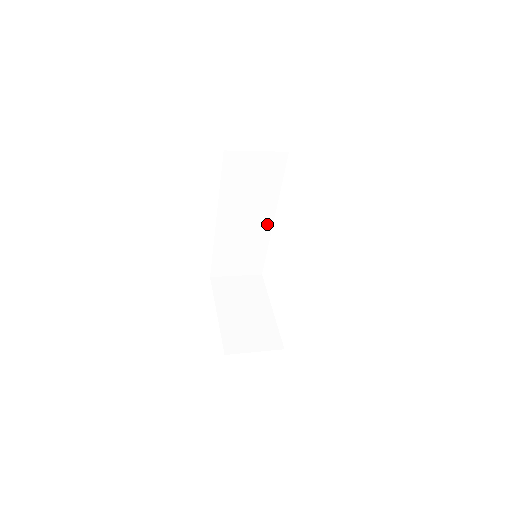
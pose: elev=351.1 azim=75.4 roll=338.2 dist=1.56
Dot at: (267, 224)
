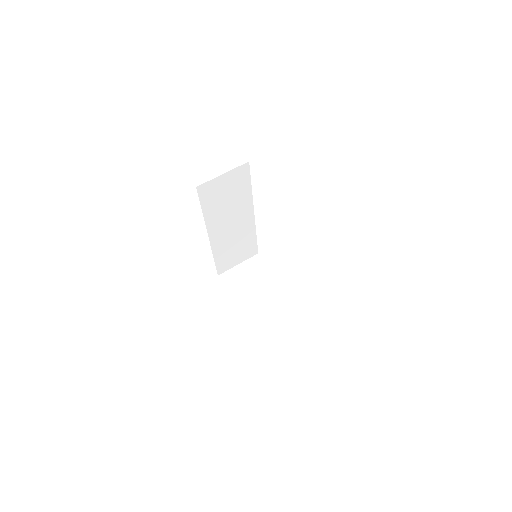
Dot at: (250, 218)
